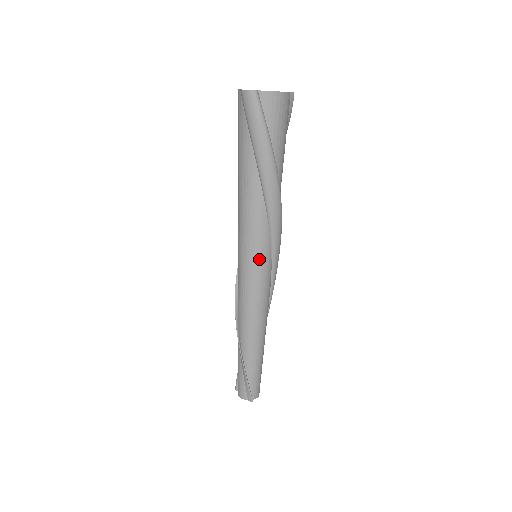
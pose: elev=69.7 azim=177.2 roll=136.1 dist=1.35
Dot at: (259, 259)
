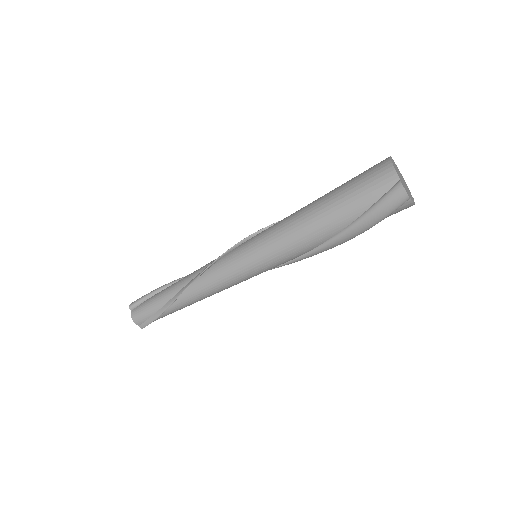
Dot at: (263, 270)
